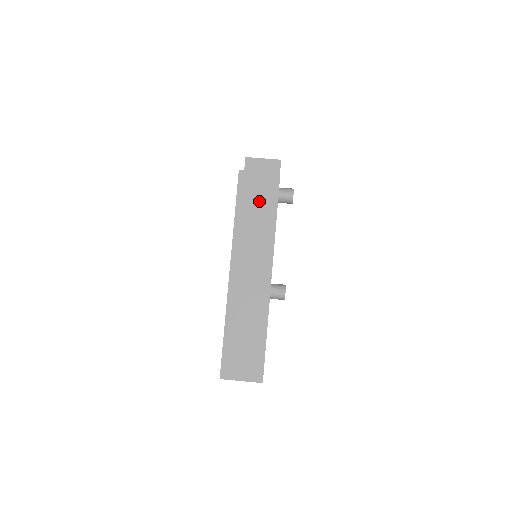
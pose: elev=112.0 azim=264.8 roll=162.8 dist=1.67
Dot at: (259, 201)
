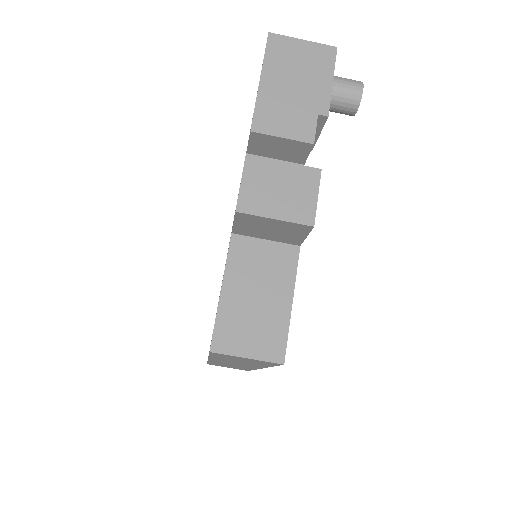
Dot at: (246, 361)
